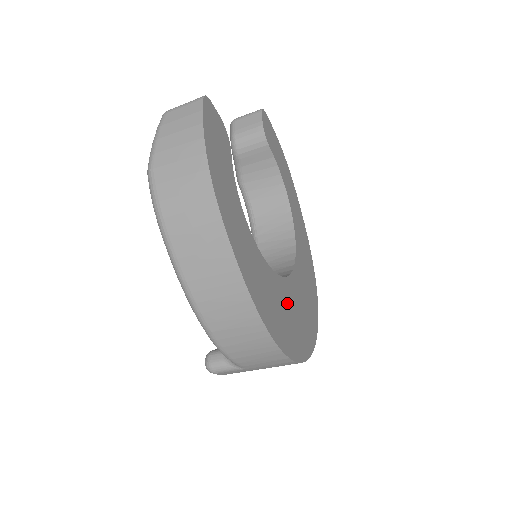
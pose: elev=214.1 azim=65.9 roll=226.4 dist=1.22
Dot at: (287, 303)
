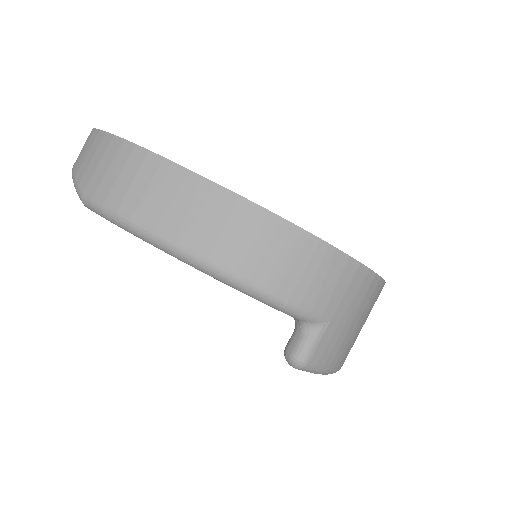
Dot at: occluded
